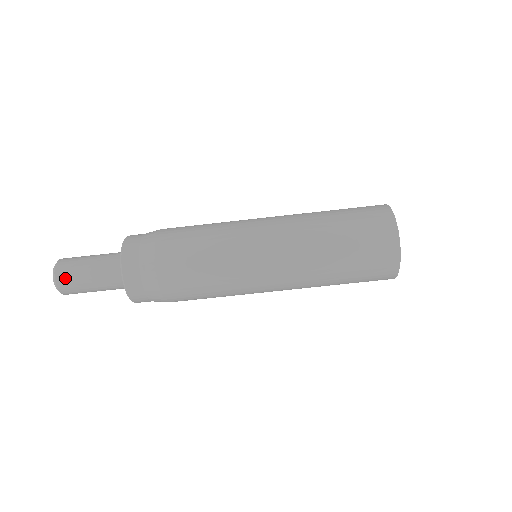
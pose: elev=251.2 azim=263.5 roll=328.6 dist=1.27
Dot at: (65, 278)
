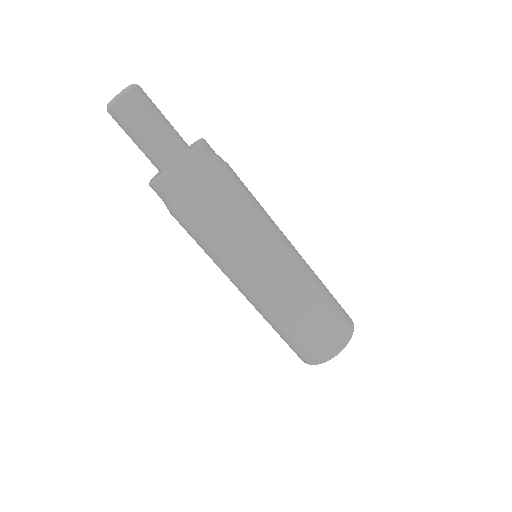
Dot at: (126, 109)
